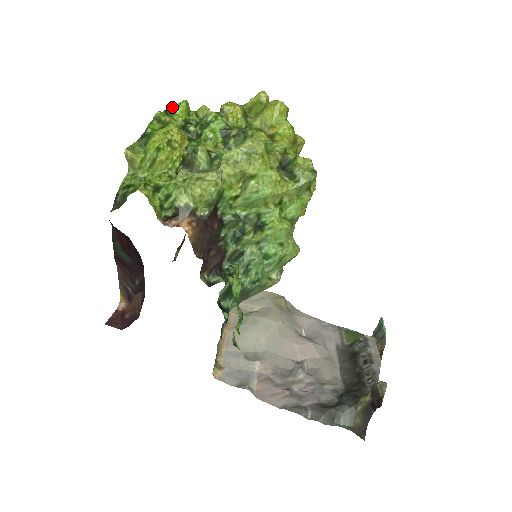
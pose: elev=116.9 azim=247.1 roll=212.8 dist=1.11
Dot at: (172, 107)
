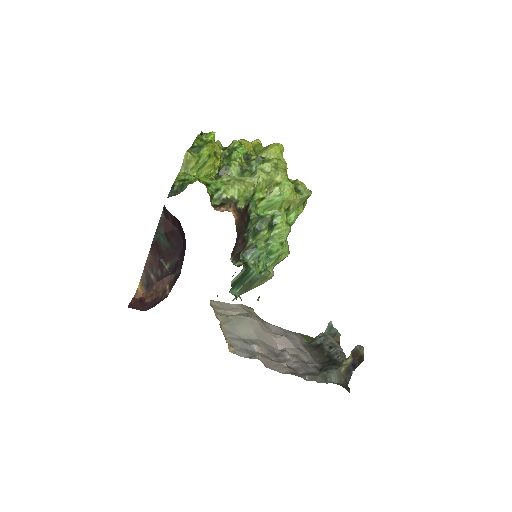
Dot at: (203, 135)
